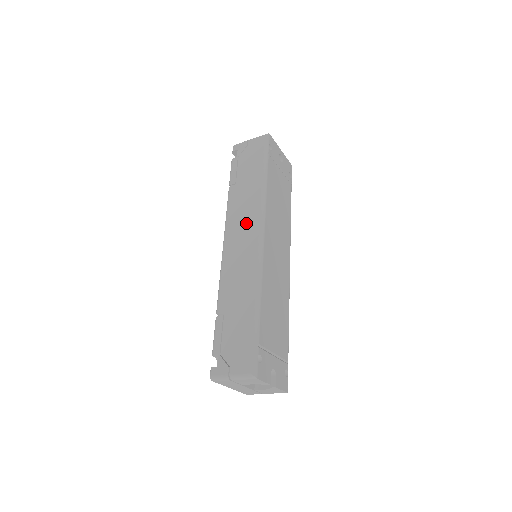
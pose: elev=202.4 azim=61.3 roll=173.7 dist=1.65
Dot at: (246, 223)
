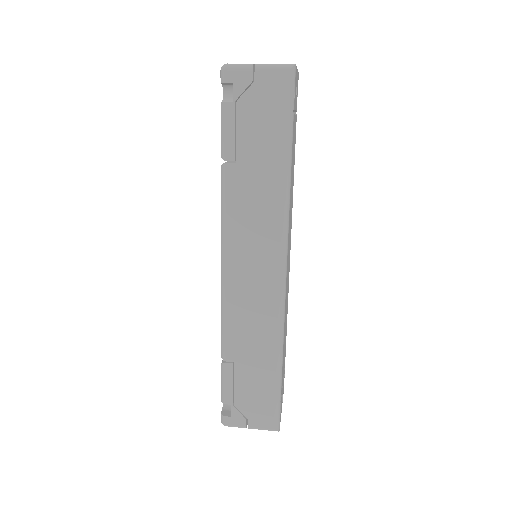
Dot at: (259, 244)
